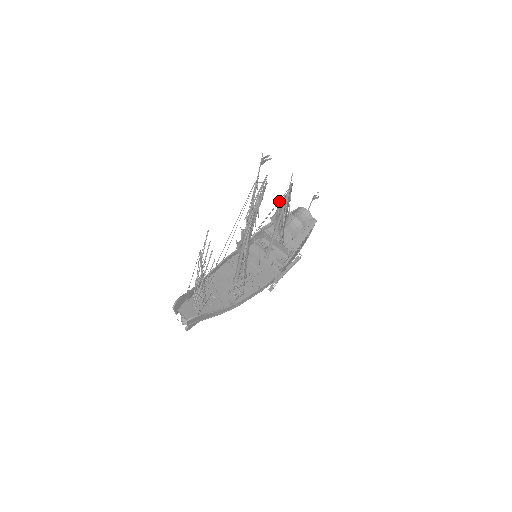
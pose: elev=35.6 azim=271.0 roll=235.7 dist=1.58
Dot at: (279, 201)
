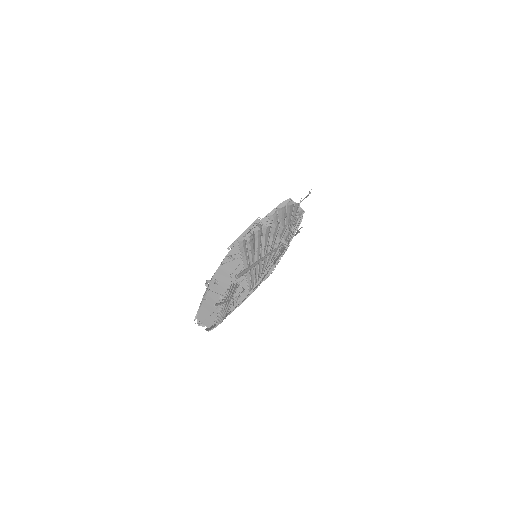
Dot at: occluded
